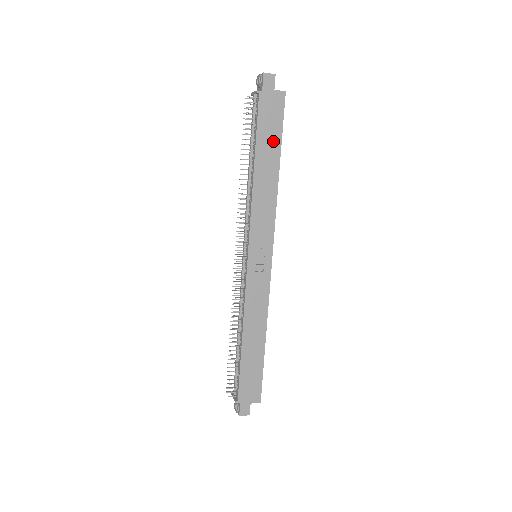
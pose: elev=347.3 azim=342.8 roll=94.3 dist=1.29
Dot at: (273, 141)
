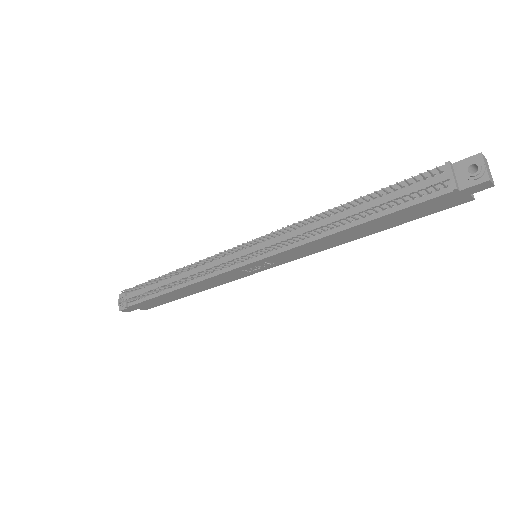
Dot at: (397, 221)
